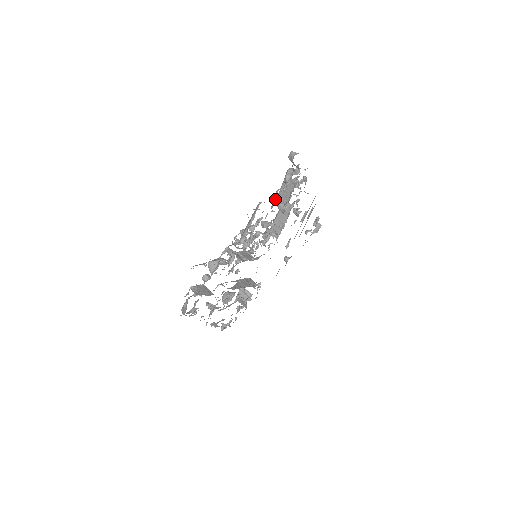
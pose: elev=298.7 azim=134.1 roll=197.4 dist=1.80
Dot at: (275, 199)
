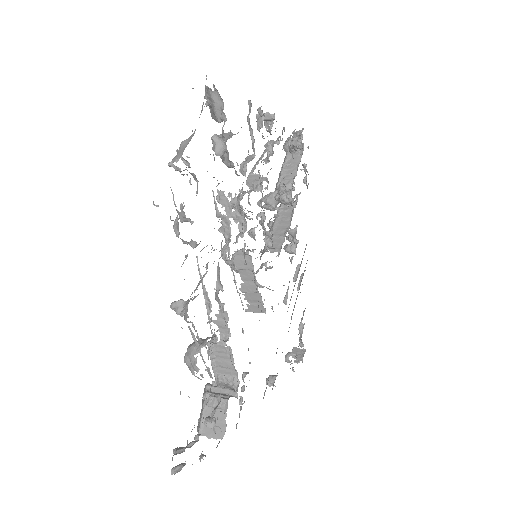
Dot at: occluded
